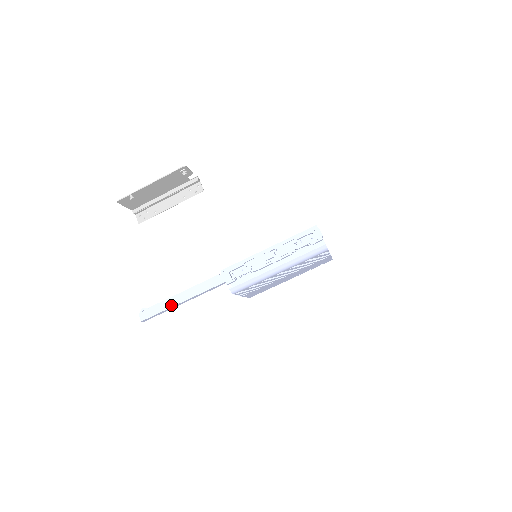
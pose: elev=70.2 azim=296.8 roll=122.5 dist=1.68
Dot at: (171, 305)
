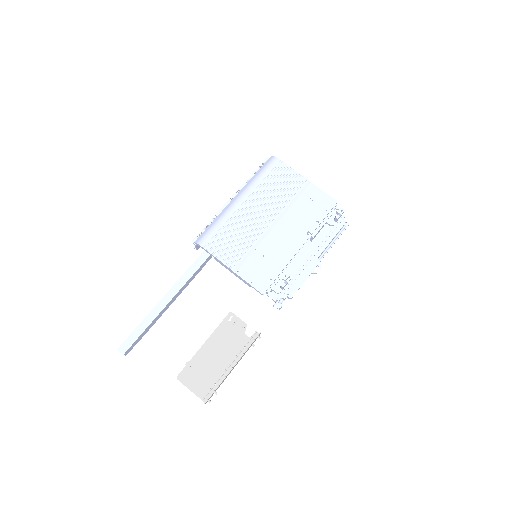
Dot at: (150, 313)
